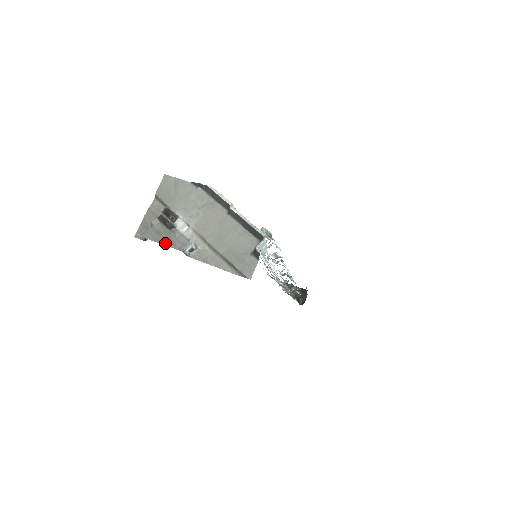
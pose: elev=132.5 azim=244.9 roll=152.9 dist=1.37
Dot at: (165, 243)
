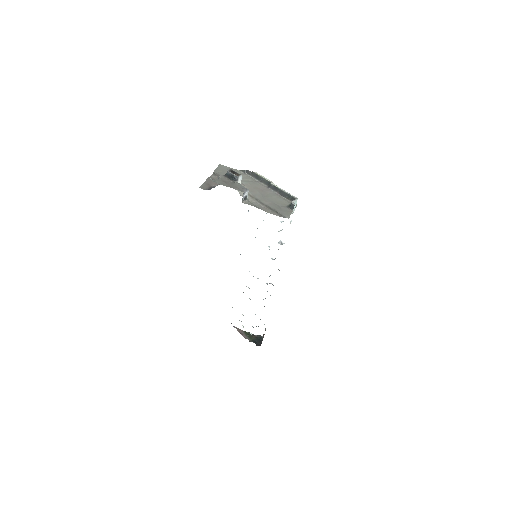
Dot at: (230, 187)
